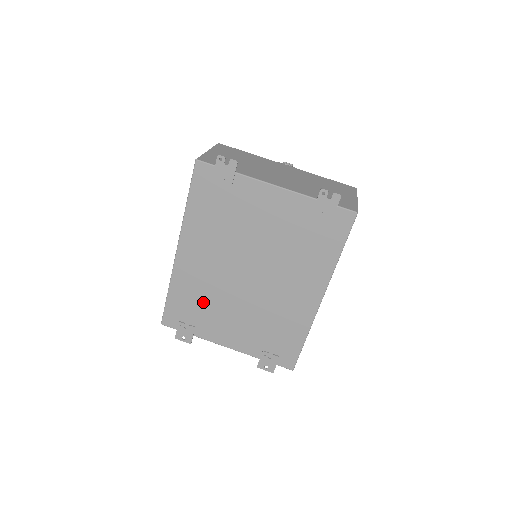
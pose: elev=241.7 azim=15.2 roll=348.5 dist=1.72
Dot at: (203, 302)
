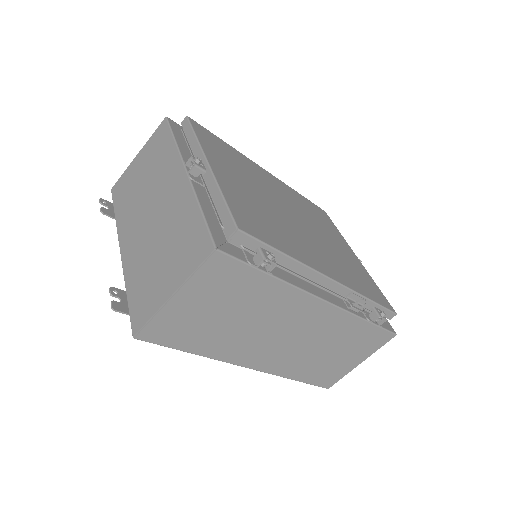
Dot at: occluded
